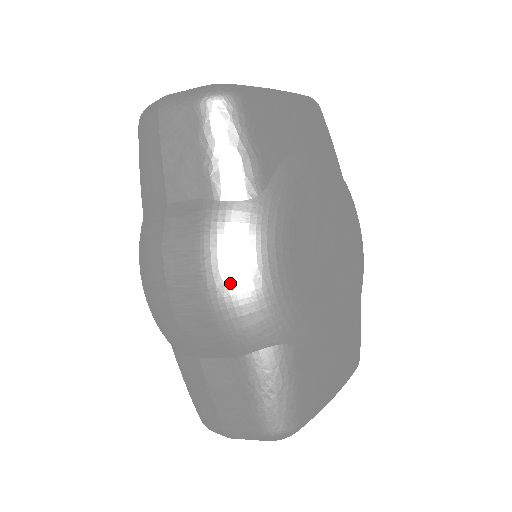
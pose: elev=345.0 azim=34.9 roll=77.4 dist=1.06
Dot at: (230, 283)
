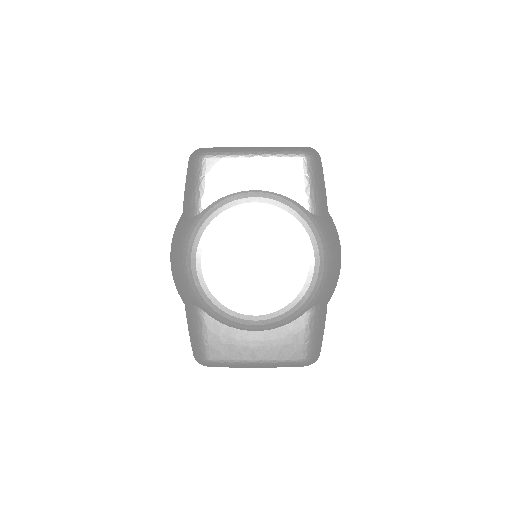
Dot at: (173, 260)
